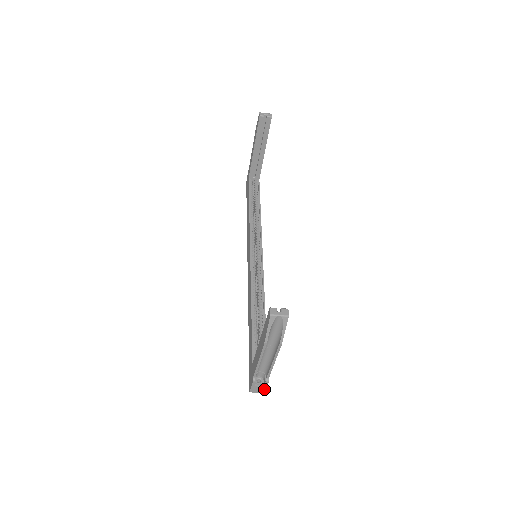
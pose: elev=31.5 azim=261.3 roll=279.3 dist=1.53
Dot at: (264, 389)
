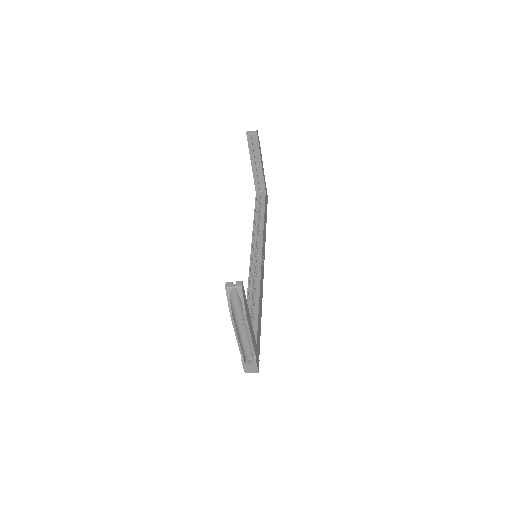
Dot at: (256, 368)
